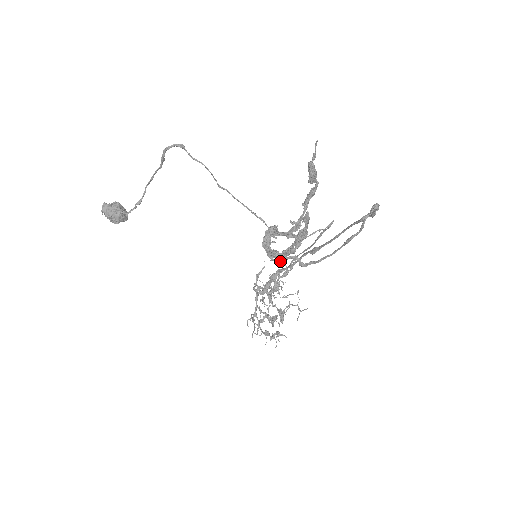
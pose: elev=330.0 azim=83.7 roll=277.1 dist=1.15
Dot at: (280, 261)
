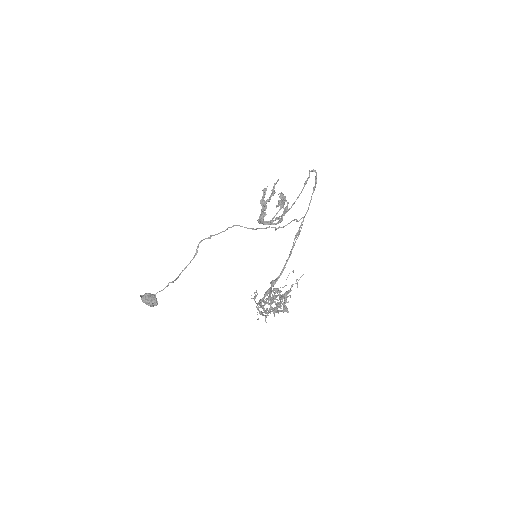
Dot at: (265, 188)
